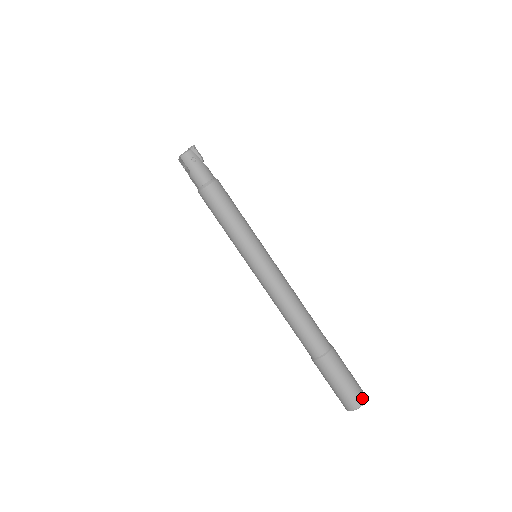
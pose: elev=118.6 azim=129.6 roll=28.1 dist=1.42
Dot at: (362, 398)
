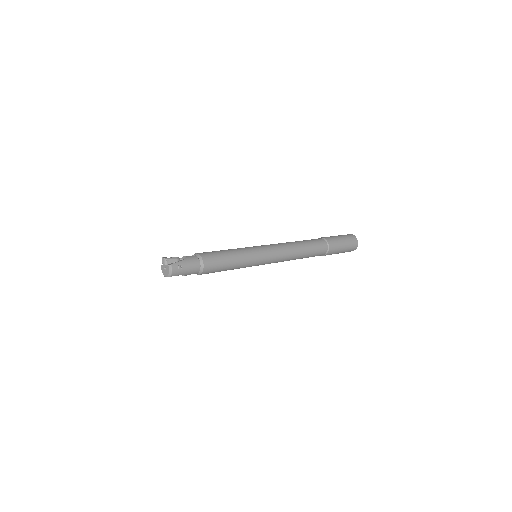
Dot at: (355, 240)
